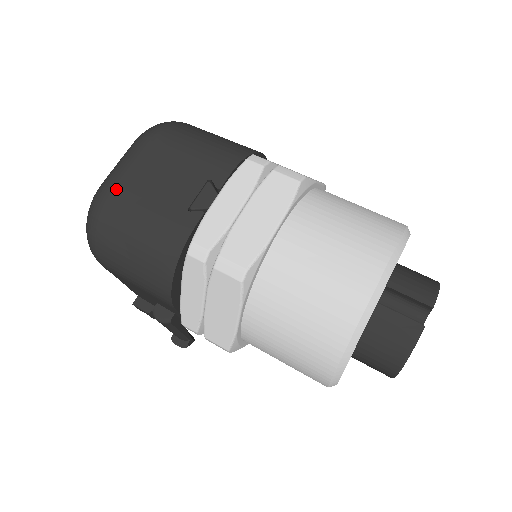
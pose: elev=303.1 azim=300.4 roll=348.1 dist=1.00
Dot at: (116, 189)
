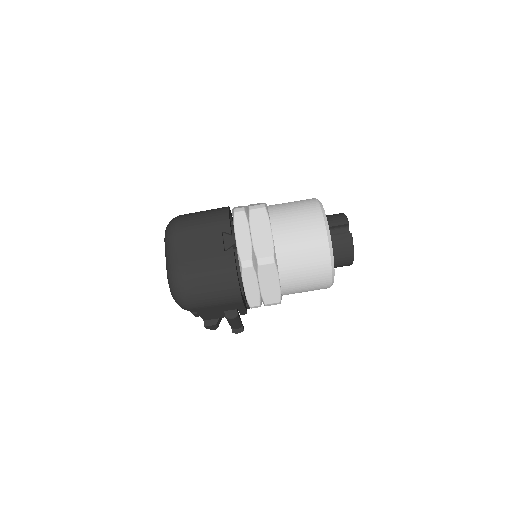
Dot at: (182, 265)
